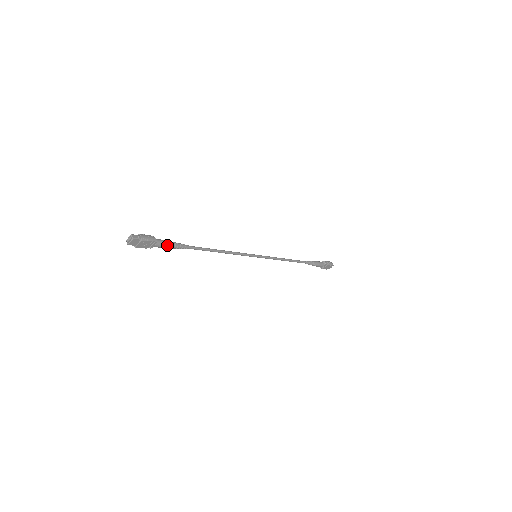
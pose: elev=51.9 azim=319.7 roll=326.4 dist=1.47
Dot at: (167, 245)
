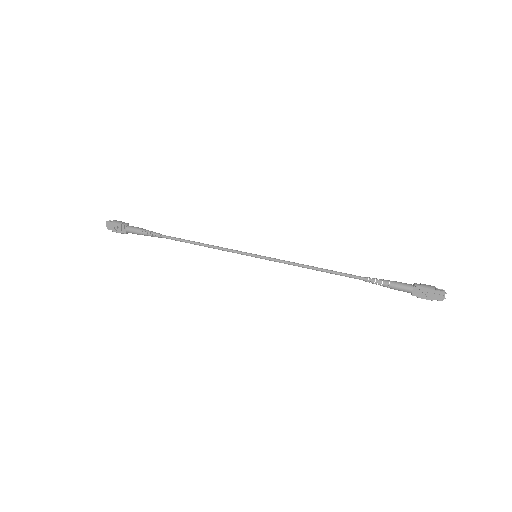
Dot at: (137, 230)
